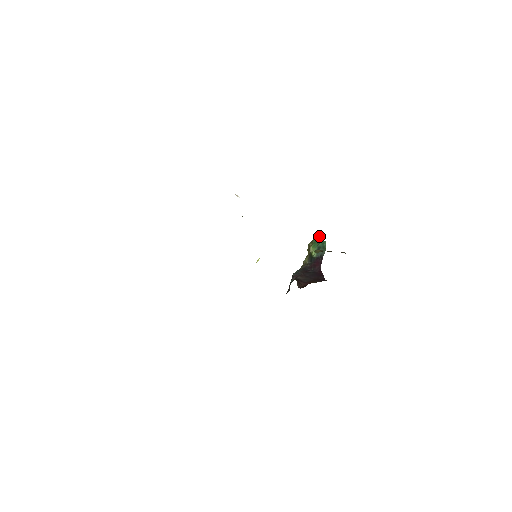
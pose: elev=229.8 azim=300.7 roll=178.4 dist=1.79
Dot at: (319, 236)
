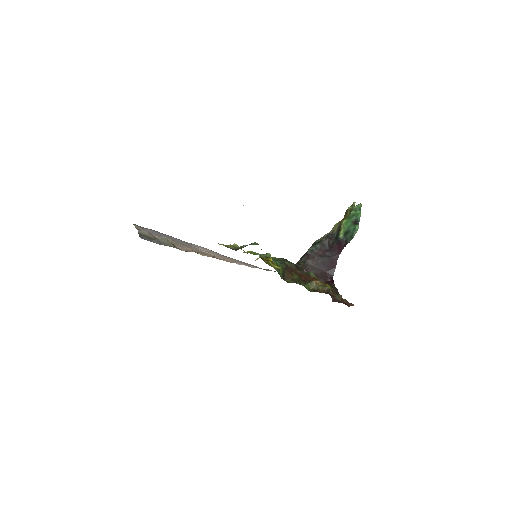
Dot at: occluded
